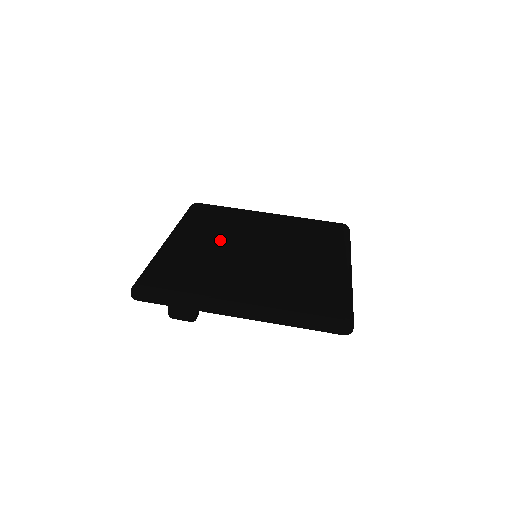
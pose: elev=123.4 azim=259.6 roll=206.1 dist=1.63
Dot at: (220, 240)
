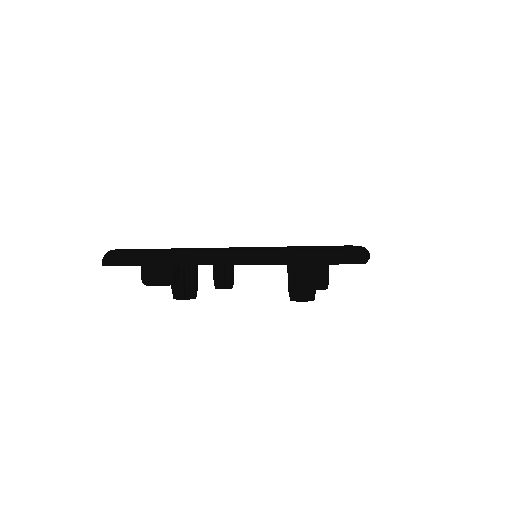
Dot at: occluded
